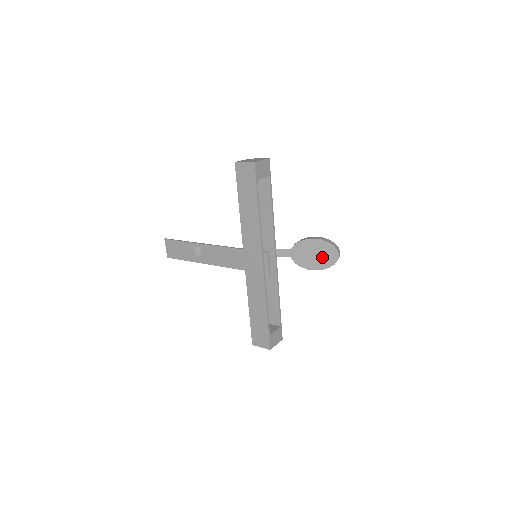
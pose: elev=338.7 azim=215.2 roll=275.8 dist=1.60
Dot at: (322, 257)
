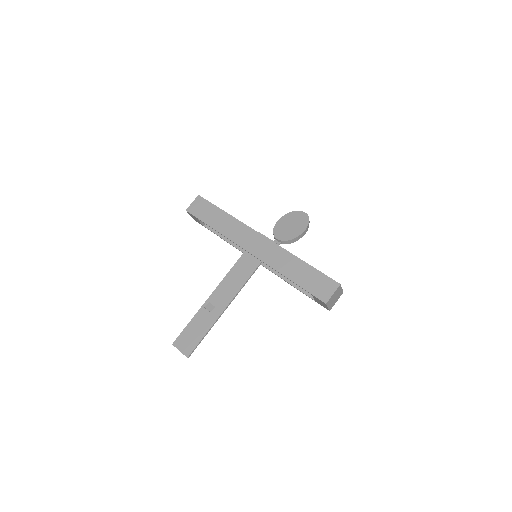
Dot at: (297, 222)
